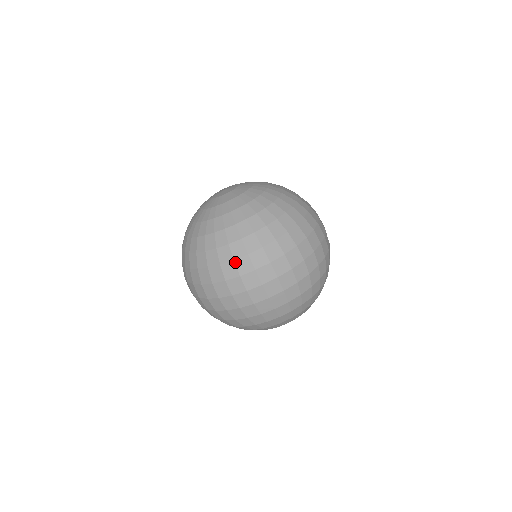
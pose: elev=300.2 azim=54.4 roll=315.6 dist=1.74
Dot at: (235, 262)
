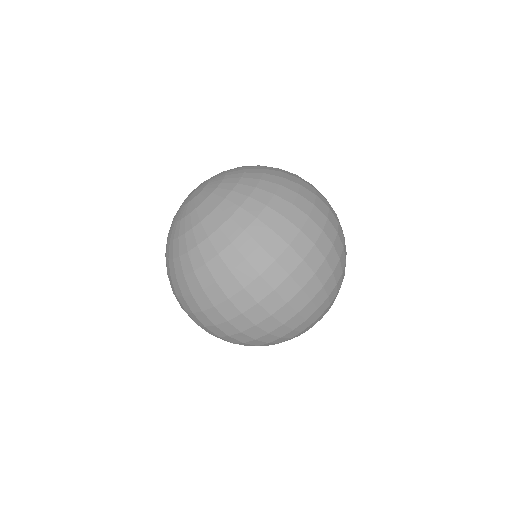
Dot at: (276, 232)
